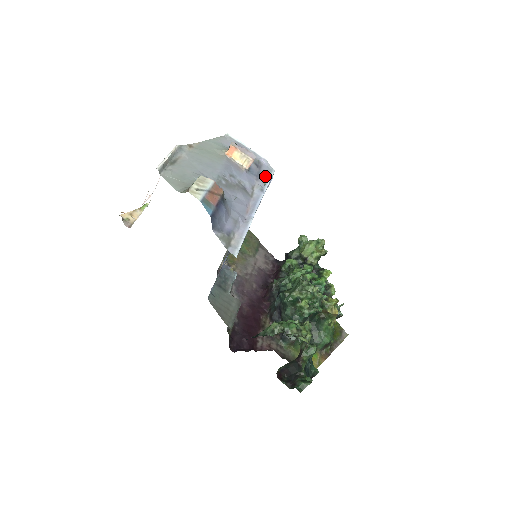
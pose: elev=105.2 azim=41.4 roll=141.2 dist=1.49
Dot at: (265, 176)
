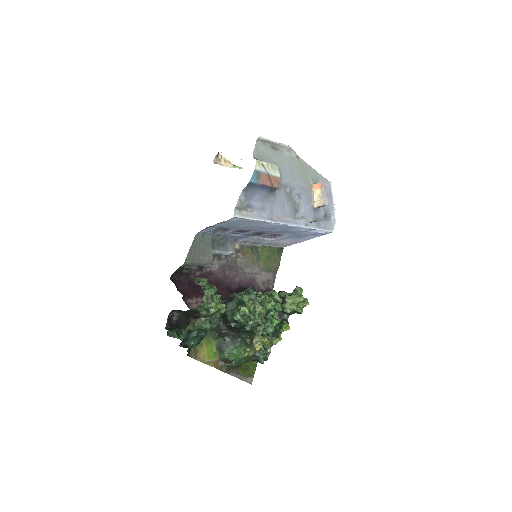
Dot at: (321, 225)
